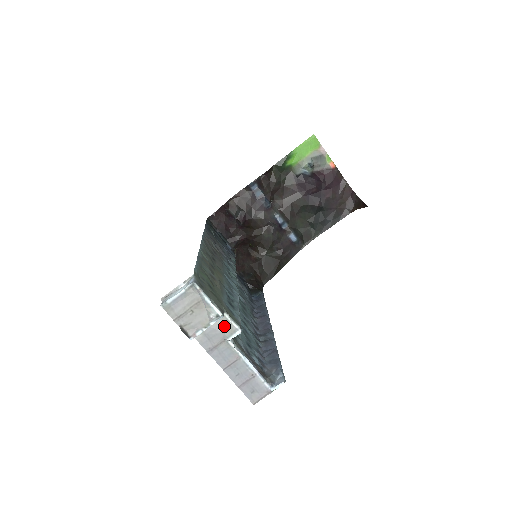
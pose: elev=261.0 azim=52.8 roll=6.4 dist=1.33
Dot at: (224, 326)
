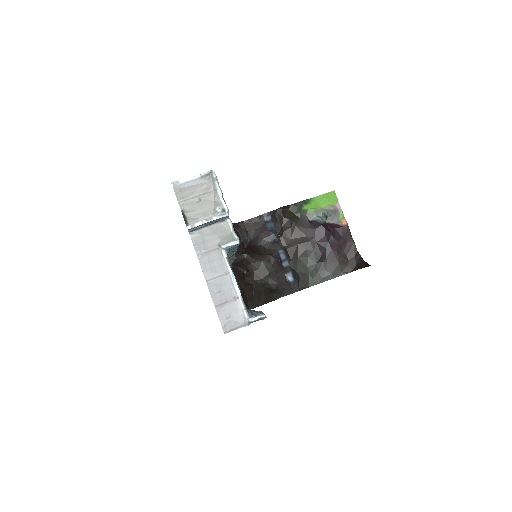
Dot at: (224, 233)
